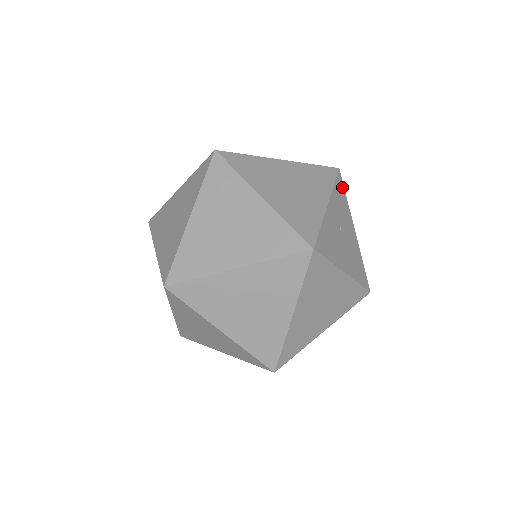
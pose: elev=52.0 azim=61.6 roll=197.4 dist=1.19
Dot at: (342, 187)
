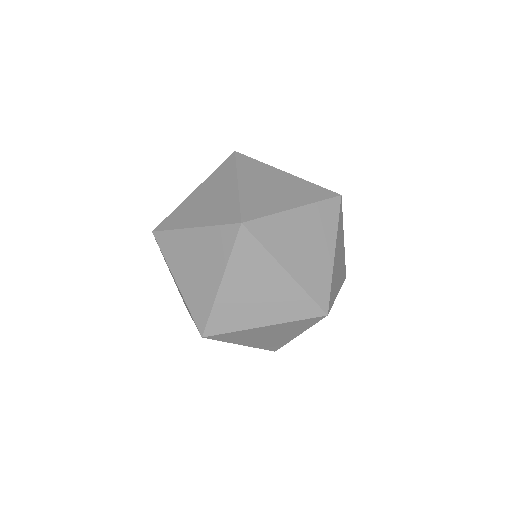
Dot at: occluded
